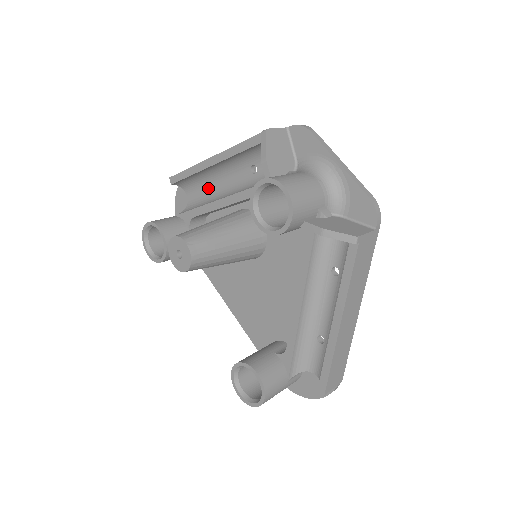
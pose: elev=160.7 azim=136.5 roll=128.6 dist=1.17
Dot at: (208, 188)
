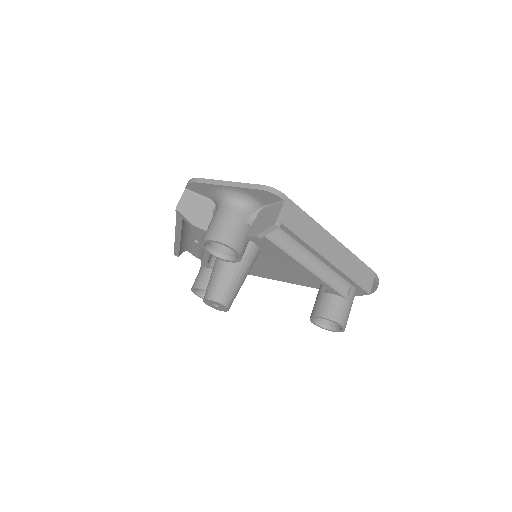
Dot at: (196, 240)
